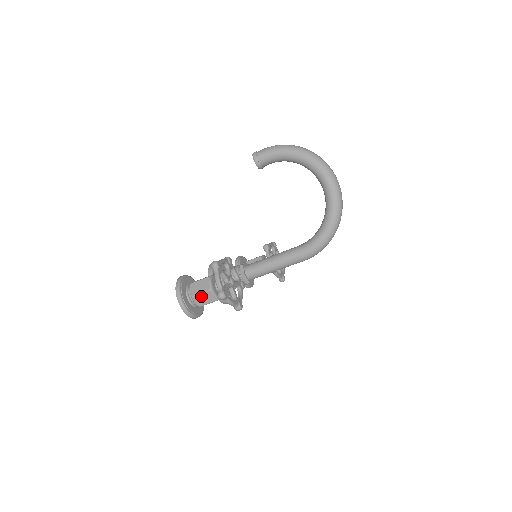
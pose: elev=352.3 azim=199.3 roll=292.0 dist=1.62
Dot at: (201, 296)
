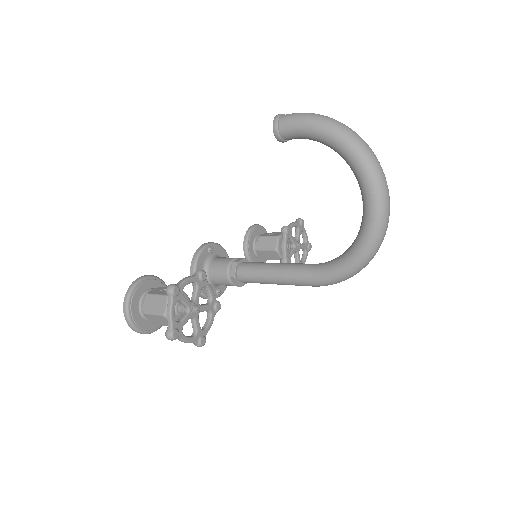
Dot at: (154, 317)
